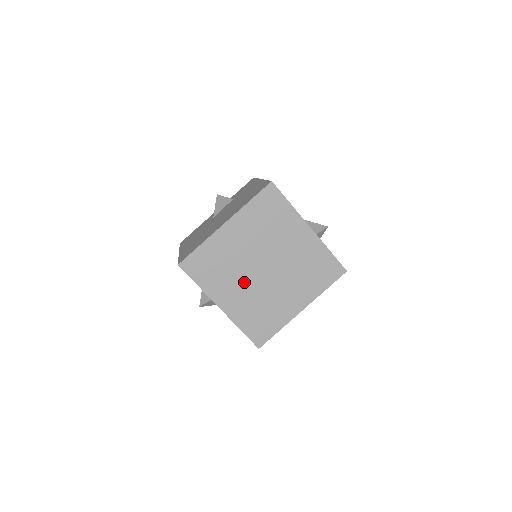
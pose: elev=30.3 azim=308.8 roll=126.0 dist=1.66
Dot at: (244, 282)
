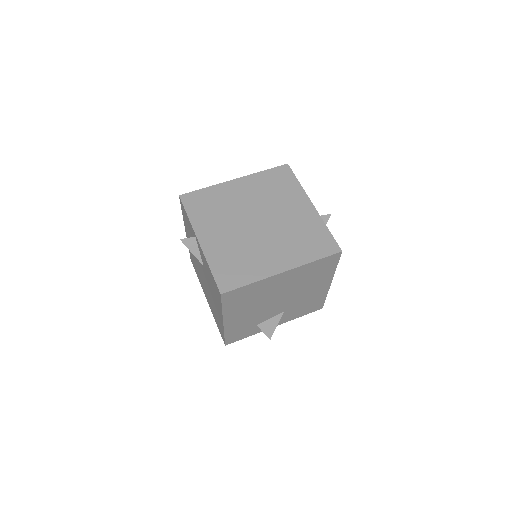
Dot at: (232, 227)
